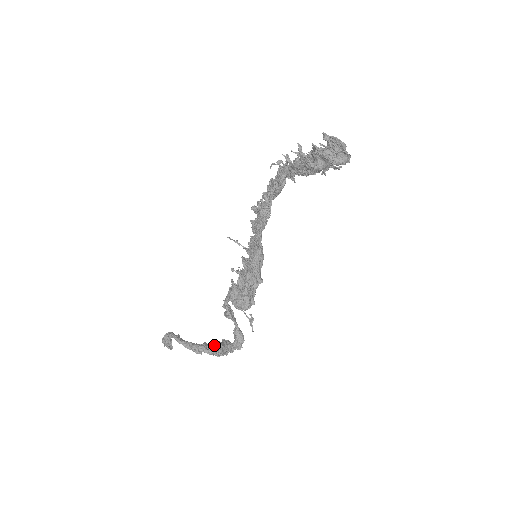
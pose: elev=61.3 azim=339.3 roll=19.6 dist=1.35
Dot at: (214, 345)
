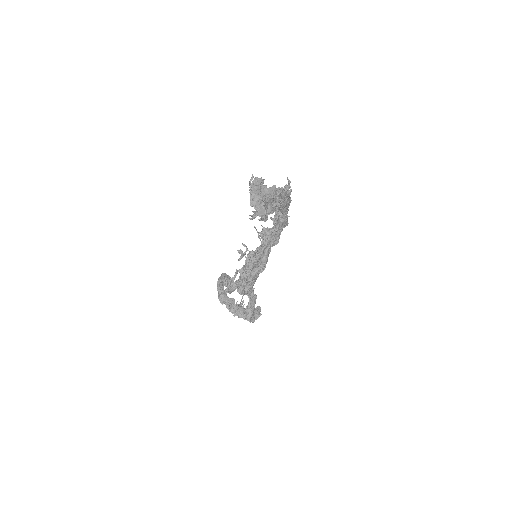
Dot at: (243, 305)
